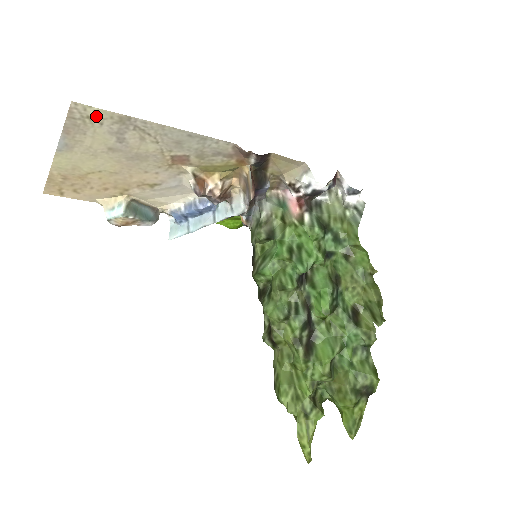
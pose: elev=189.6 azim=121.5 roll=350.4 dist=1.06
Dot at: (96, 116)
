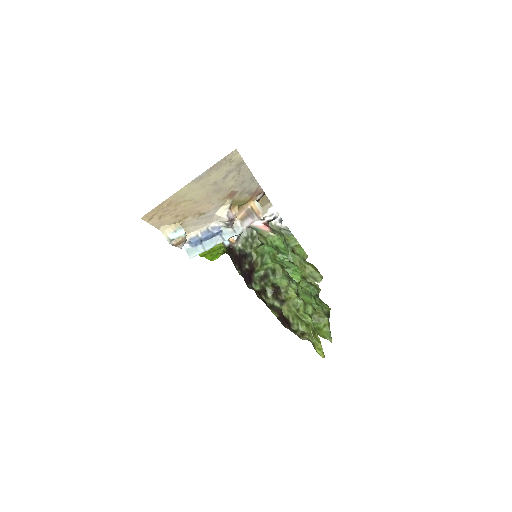
Dot at: (234, 159)
